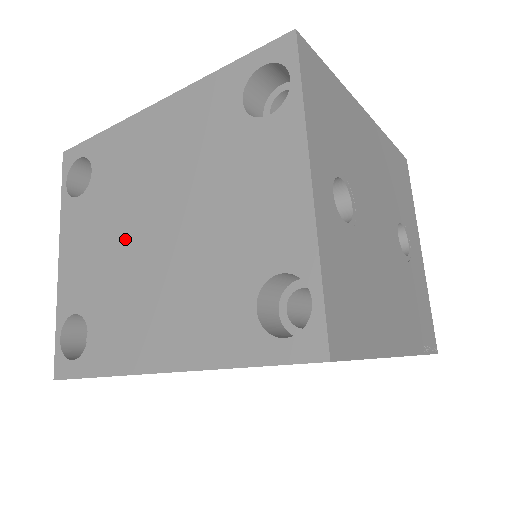
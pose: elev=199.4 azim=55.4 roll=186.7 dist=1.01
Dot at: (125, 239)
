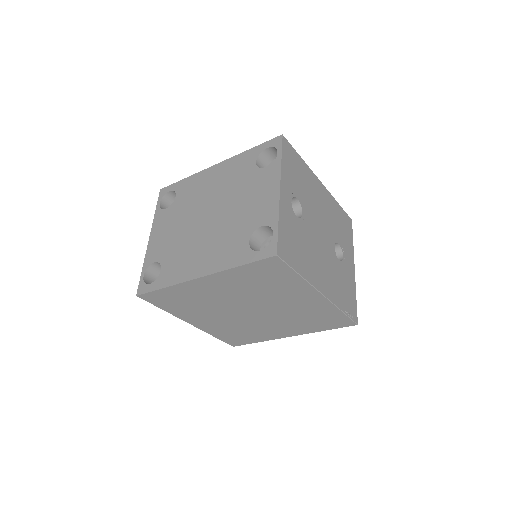
Dot at: (189, 224)
